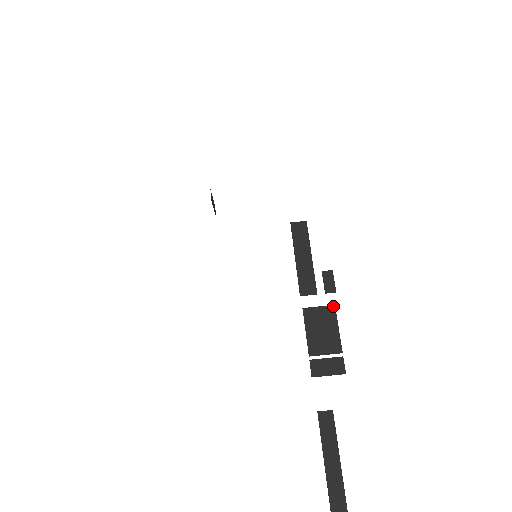
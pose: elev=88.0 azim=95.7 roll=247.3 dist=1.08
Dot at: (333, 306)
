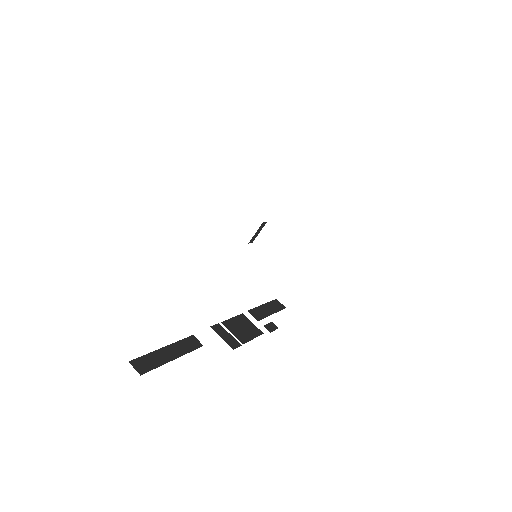
Dot at: (262, 332)
